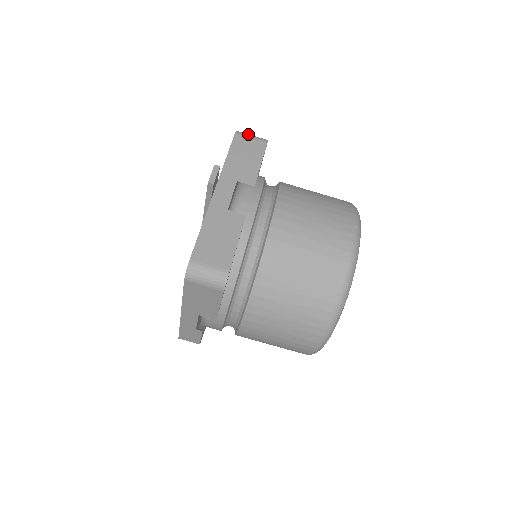
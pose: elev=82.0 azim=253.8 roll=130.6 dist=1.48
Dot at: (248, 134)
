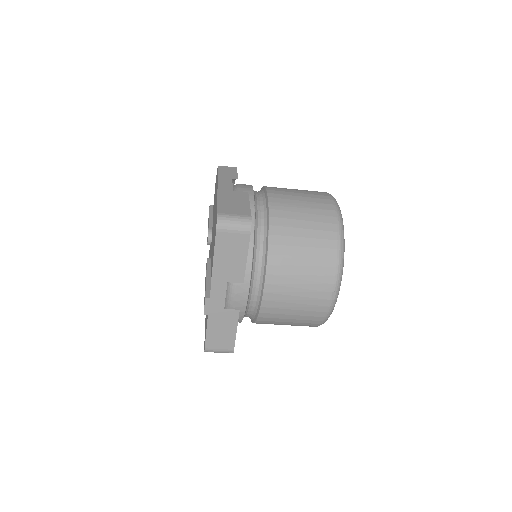
Dot at: (229, 224)
